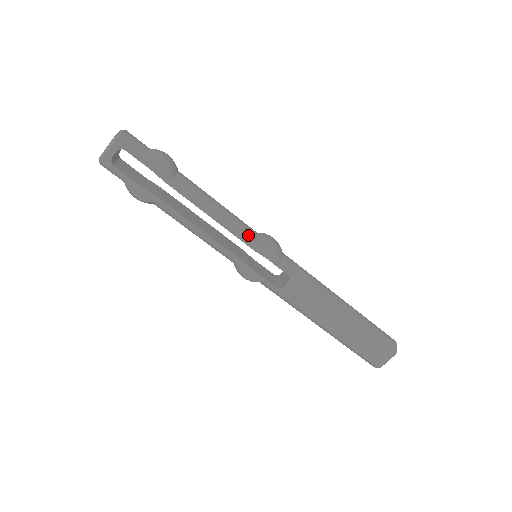
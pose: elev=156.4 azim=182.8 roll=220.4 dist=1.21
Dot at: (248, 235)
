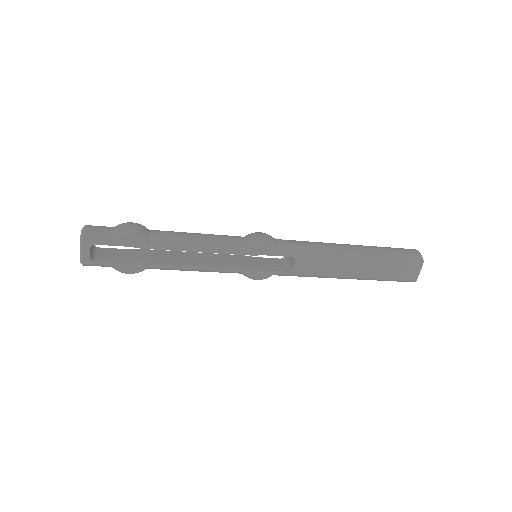
Dot at: (238, 246)
